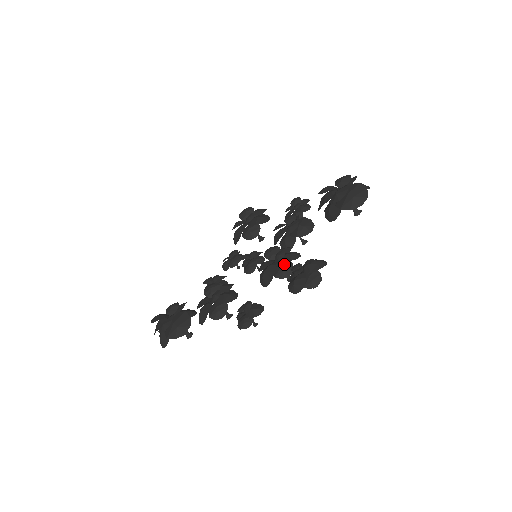
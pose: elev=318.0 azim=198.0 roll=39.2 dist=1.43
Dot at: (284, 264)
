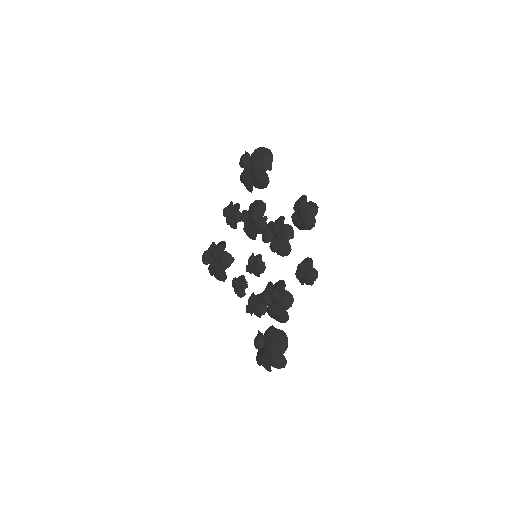
Dot at: (282, 230)
